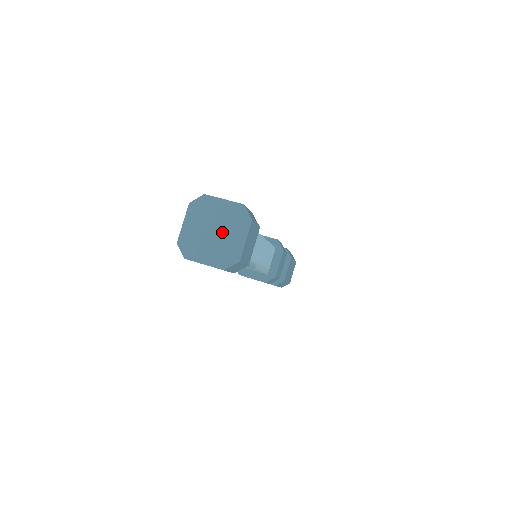
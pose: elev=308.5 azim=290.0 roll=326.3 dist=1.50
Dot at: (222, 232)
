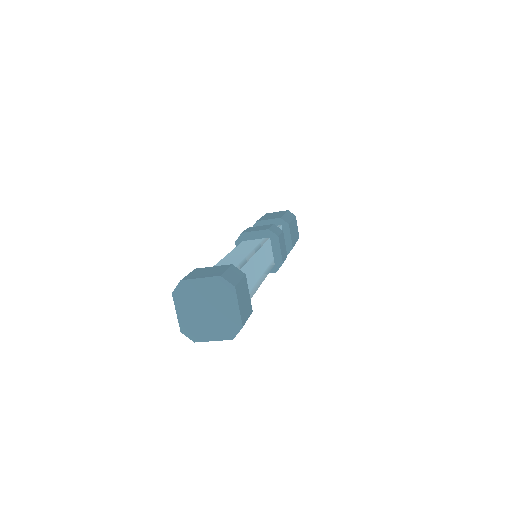
Dot at: (210, 318)
